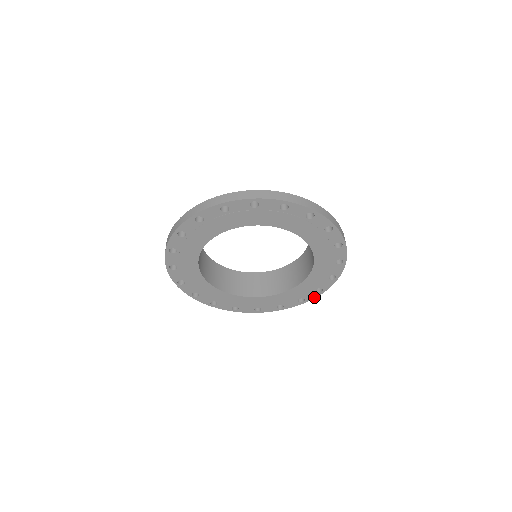
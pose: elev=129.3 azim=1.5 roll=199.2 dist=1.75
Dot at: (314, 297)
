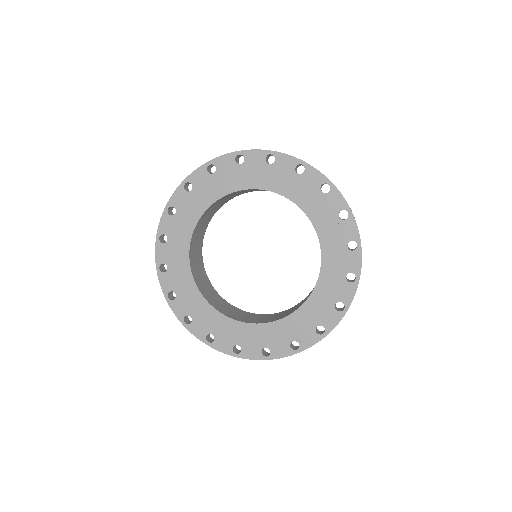
Dot at: (283, 355)
